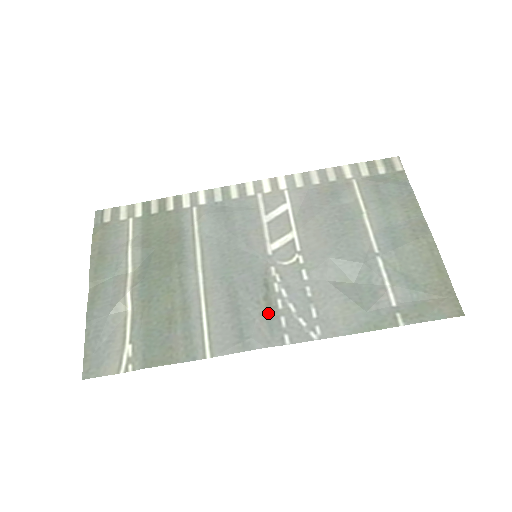
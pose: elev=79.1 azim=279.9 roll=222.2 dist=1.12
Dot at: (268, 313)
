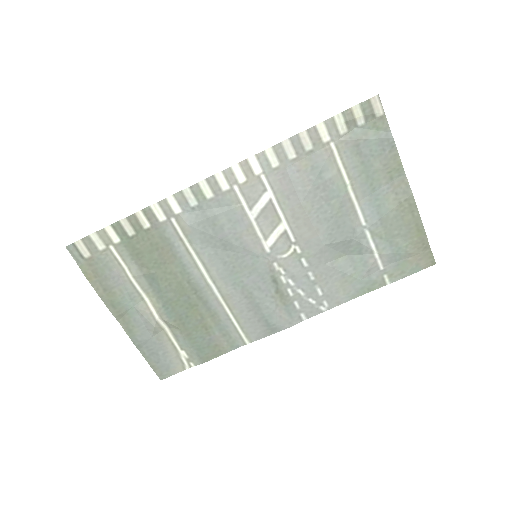
Dot at: (283, 303)
